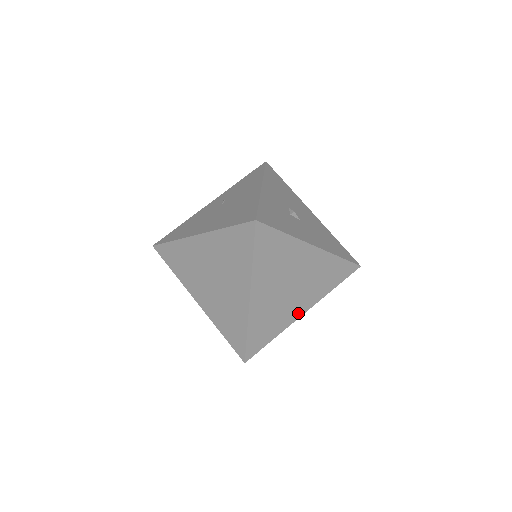
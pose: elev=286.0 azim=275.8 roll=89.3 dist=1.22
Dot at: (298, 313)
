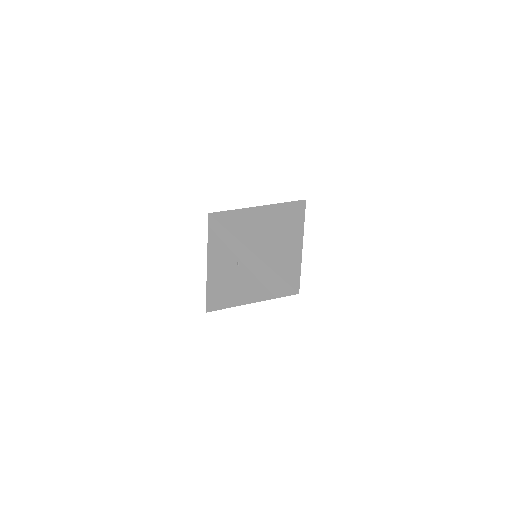
Dot at: (253, 247)
